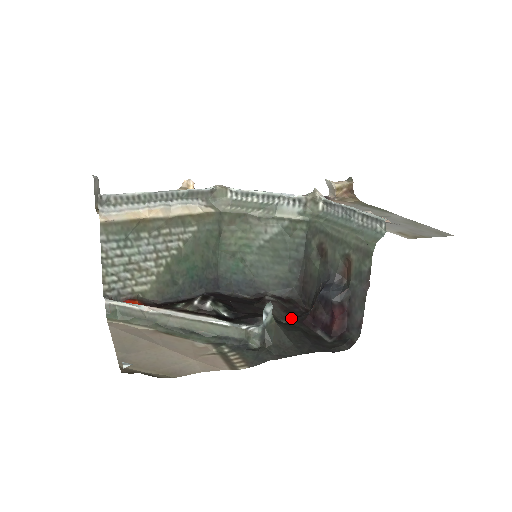
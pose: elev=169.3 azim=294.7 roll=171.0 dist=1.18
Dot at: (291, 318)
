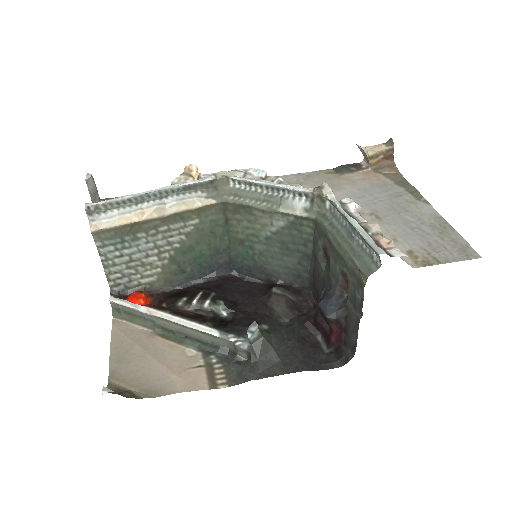
Dot at: (294, 317)
